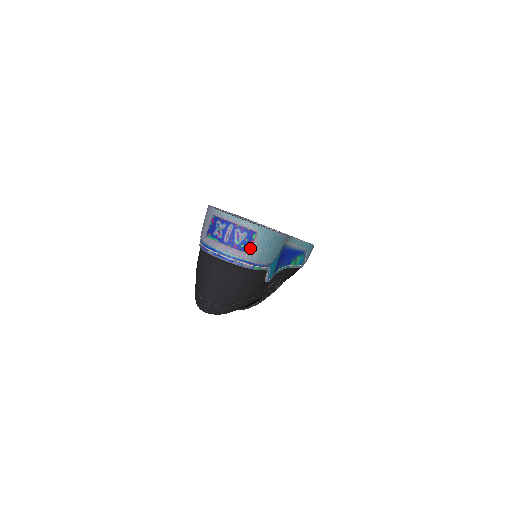
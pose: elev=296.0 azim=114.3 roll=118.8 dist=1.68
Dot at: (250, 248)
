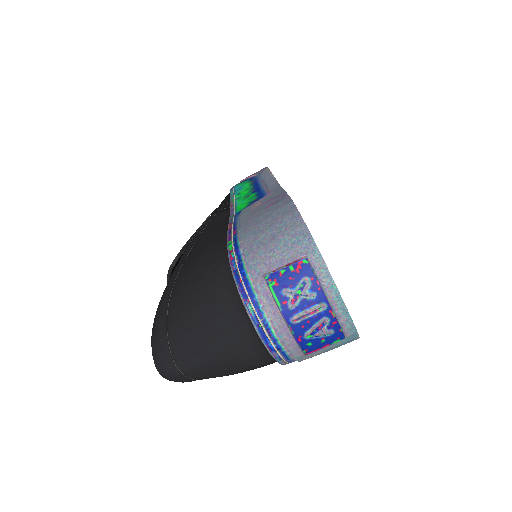
Dot at: (315, 351)
